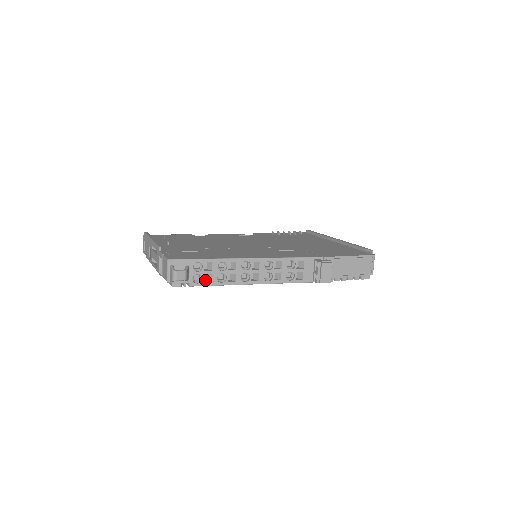
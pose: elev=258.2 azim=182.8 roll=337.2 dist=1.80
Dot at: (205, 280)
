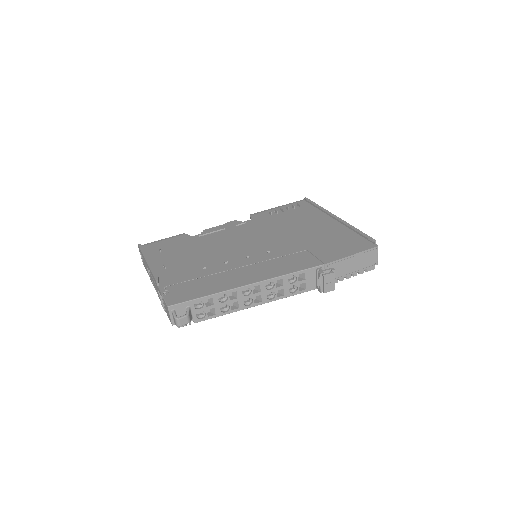
Dot at: (209, 312)
